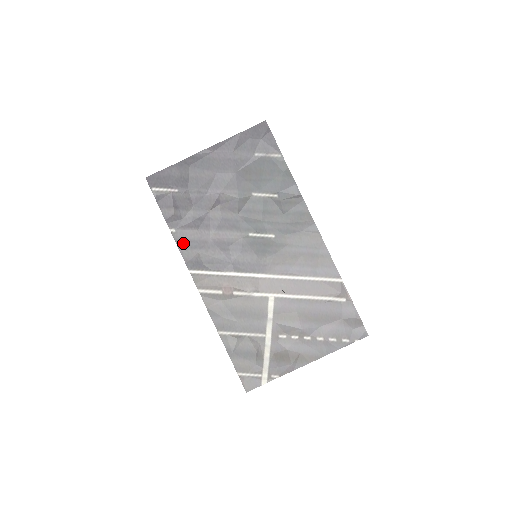
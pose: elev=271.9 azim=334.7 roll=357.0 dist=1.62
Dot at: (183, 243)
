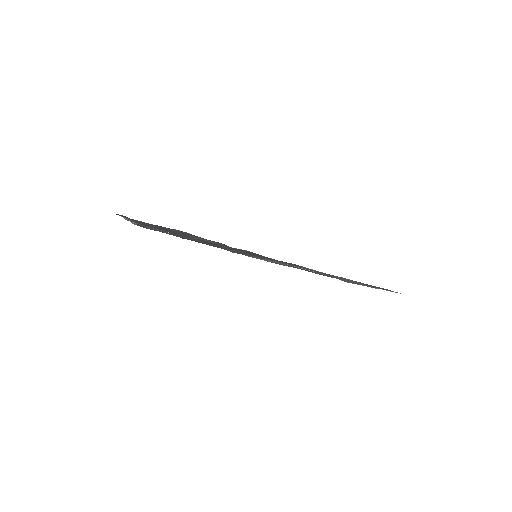
Dot at: occluded
